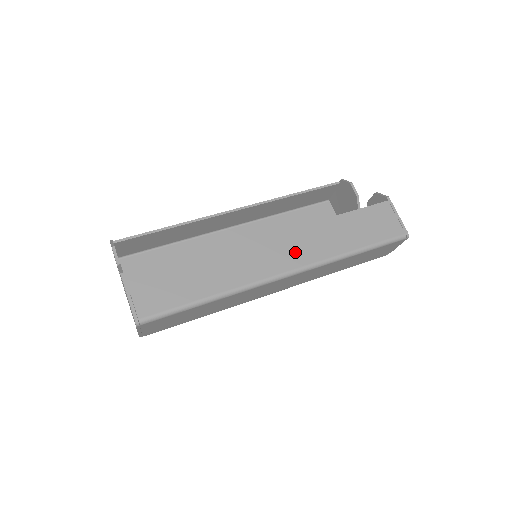
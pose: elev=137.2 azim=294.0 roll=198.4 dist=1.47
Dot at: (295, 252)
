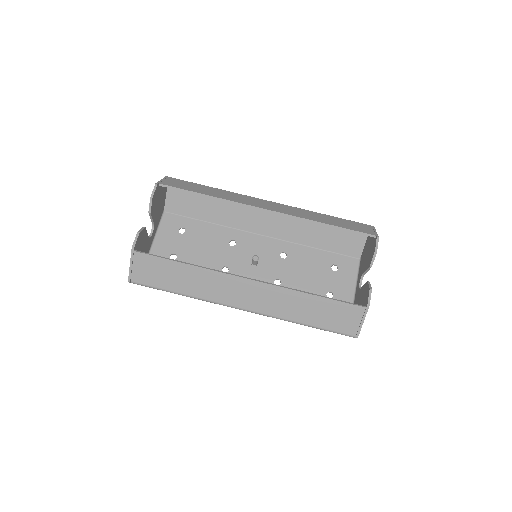
Dot at: (259, 301)
